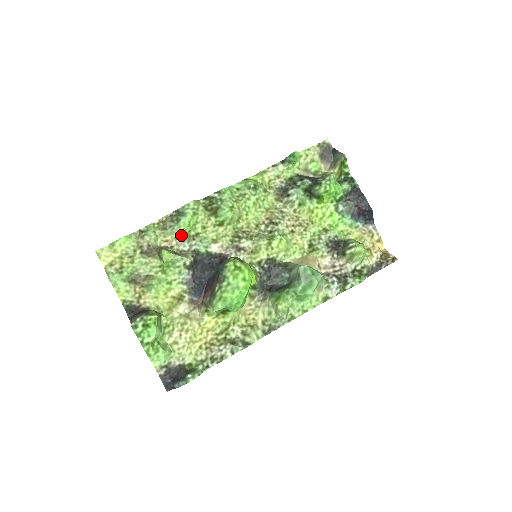
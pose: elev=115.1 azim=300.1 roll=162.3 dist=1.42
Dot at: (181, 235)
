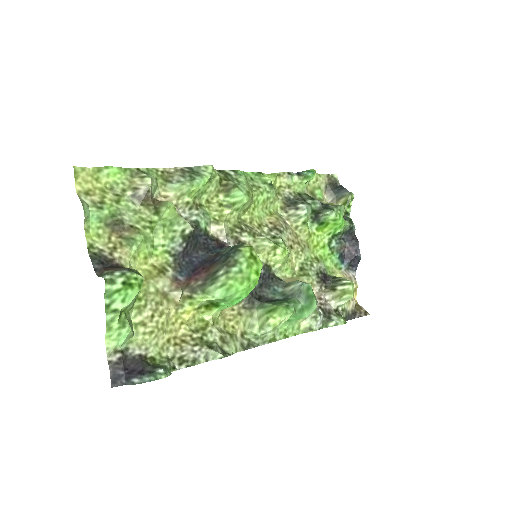
Dot at: (186, 197)
